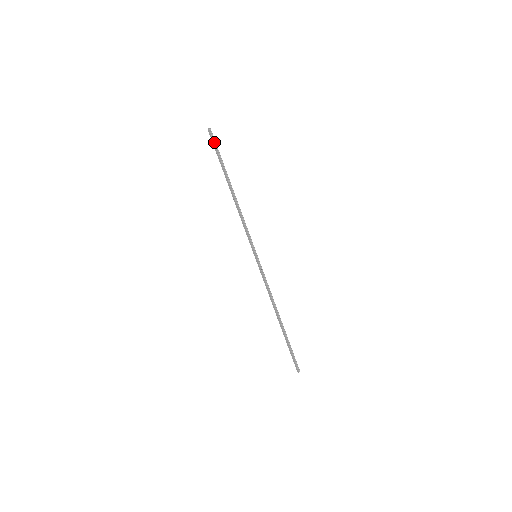
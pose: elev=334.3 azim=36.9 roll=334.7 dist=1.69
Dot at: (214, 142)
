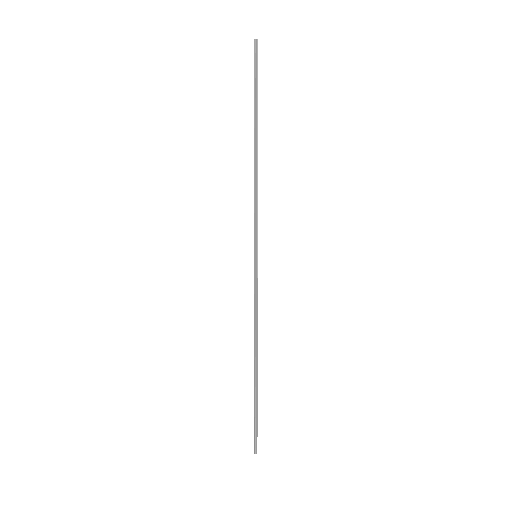
Dot at: (255, 63)
